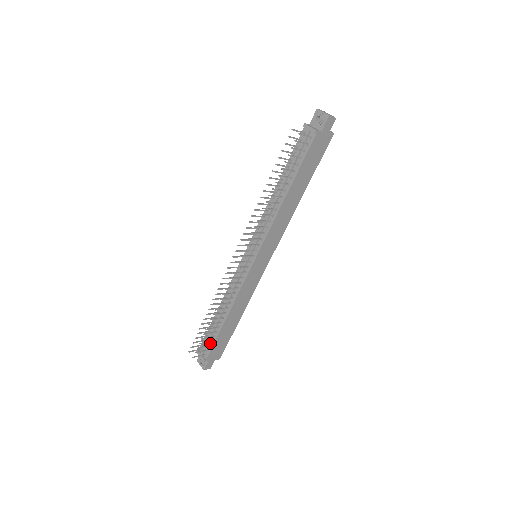
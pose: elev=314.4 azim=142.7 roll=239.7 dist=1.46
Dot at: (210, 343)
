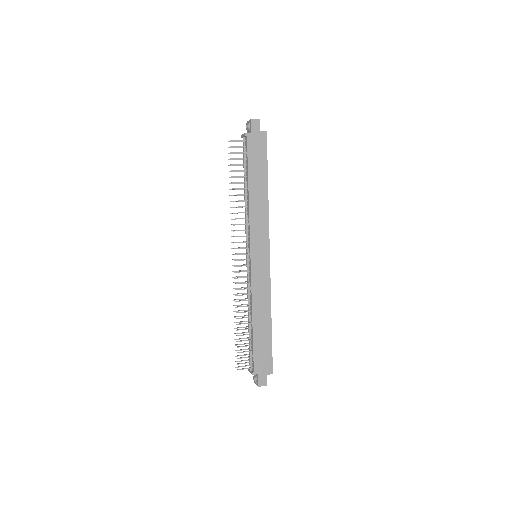
Dot at: (252, 354)
